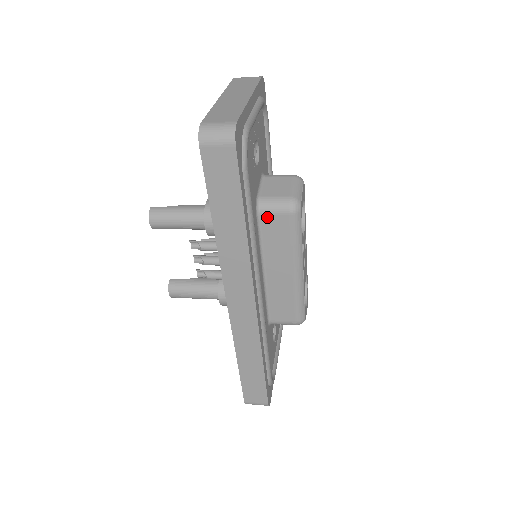
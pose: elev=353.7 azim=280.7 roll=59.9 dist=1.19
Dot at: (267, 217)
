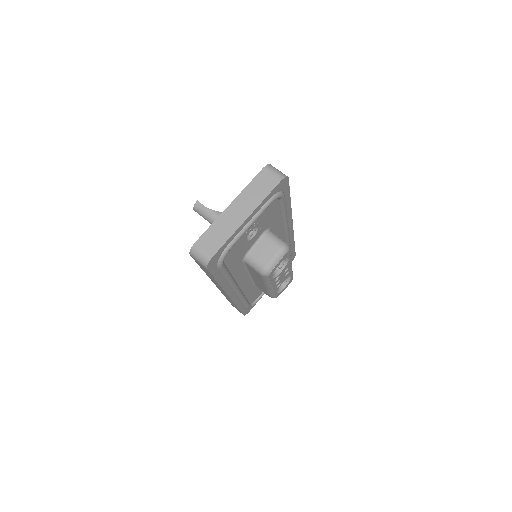
Dot at: (249, 266)
